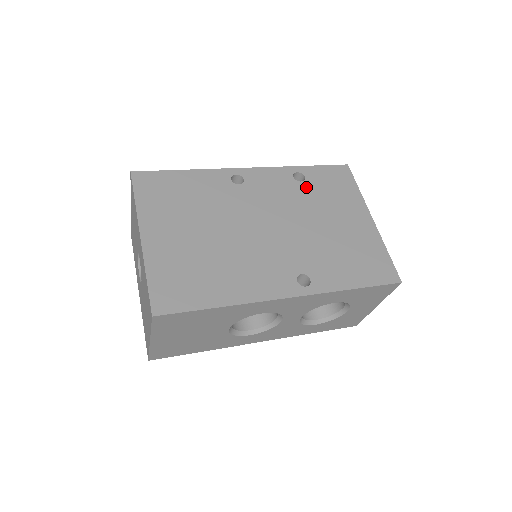
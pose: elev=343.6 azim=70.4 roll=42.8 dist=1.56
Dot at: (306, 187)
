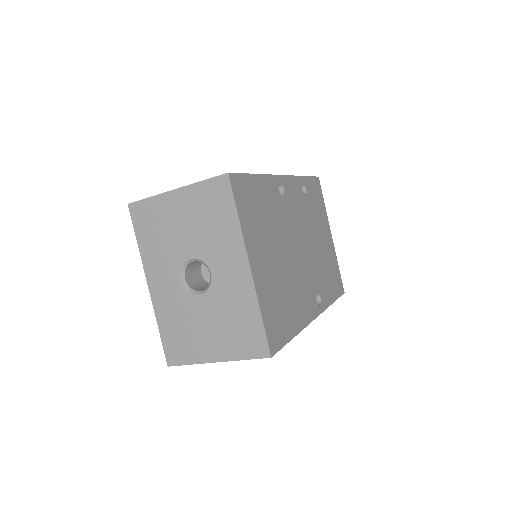
Dot at: (308, 201)
